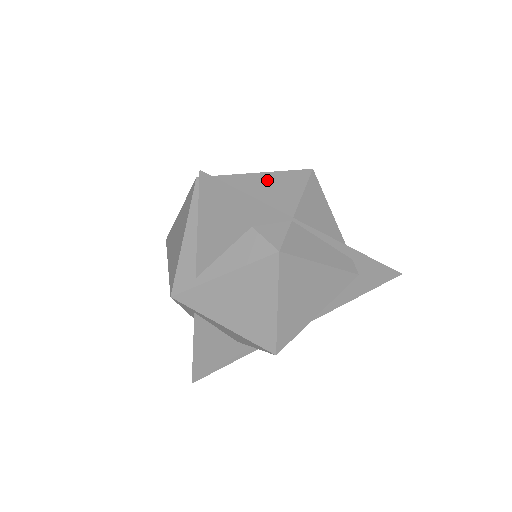
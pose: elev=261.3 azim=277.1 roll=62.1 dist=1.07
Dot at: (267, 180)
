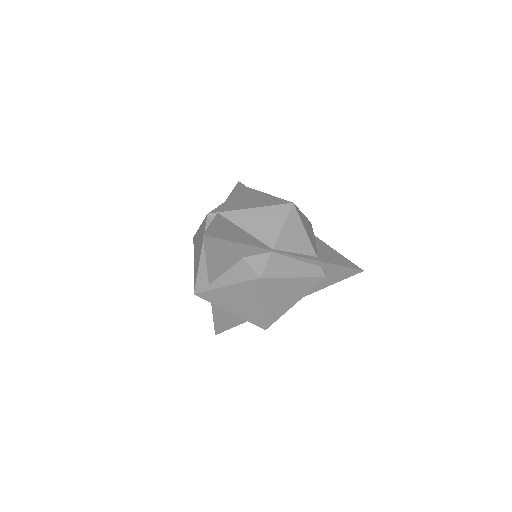
Dot at: (258, 215)
